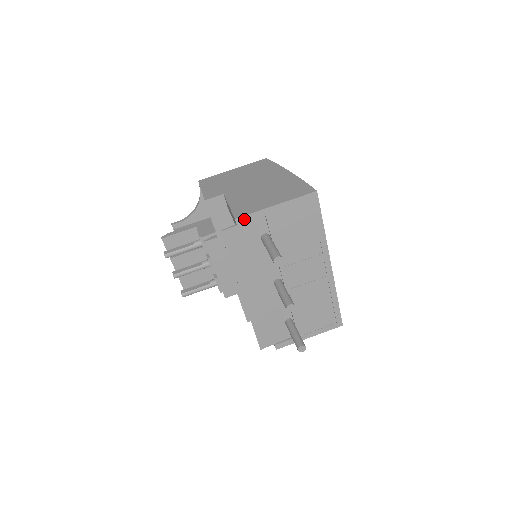
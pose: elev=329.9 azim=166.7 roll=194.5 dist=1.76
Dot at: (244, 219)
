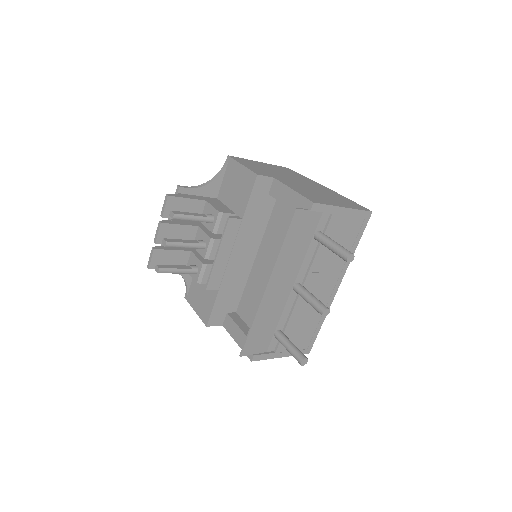
Dot at: (319, 207)
